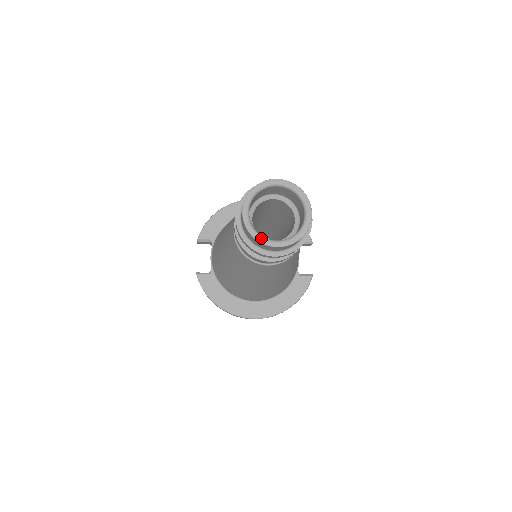
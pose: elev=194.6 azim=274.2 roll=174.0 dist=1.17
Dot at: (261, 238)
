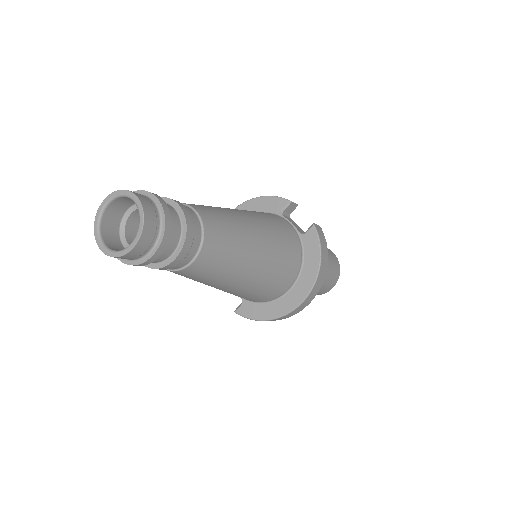
Dot at: (121, 252)
